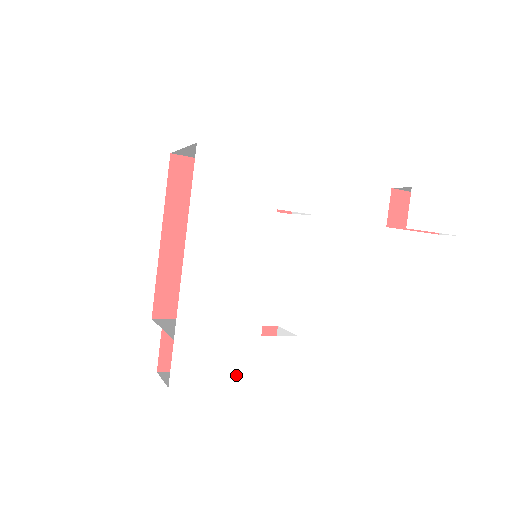
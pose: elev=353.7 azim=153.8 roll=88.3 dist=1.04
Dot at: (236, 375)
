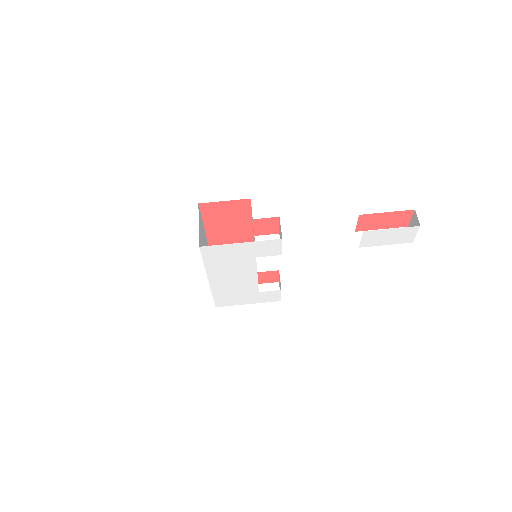
Dot at: (248, 302)
